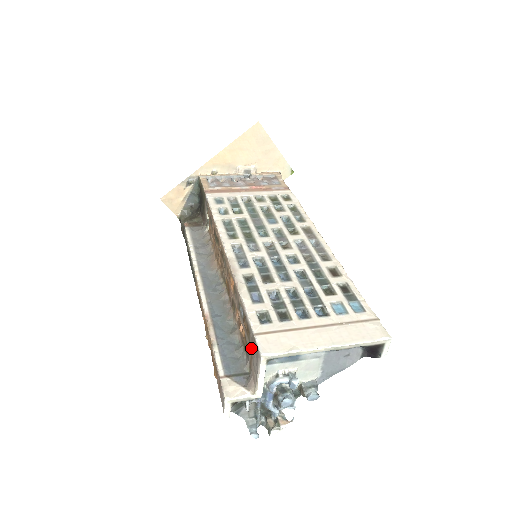
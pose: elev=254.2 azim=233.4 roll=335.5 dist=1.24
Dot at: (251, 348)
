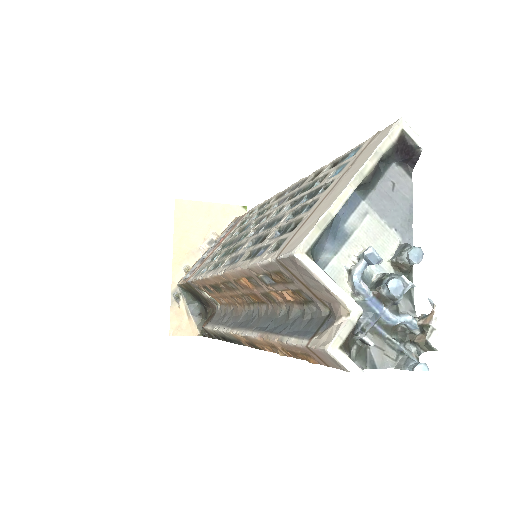
Dot at: (296, 280)
